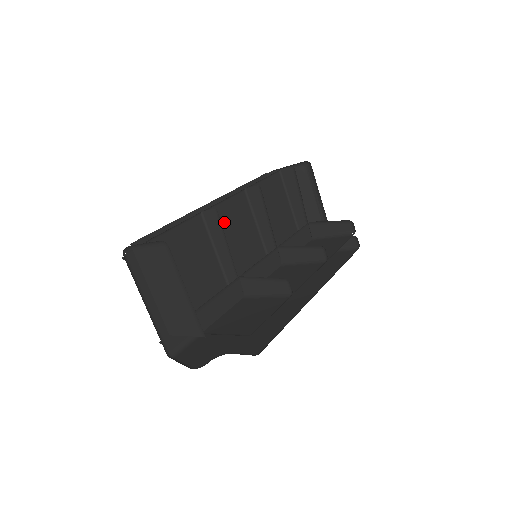
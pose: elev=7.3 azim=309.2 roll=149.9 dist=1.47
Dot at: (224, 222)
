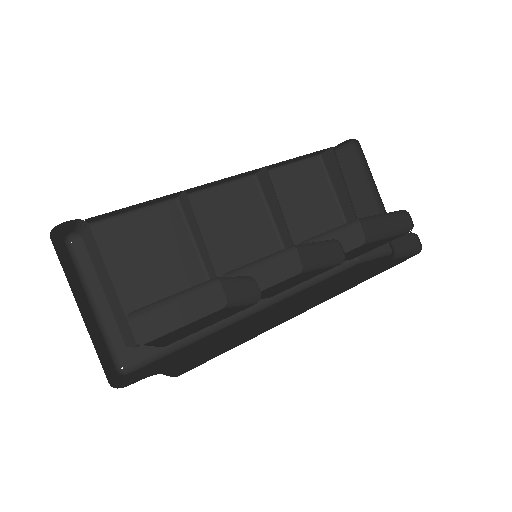
Dot at: (216, 212)
